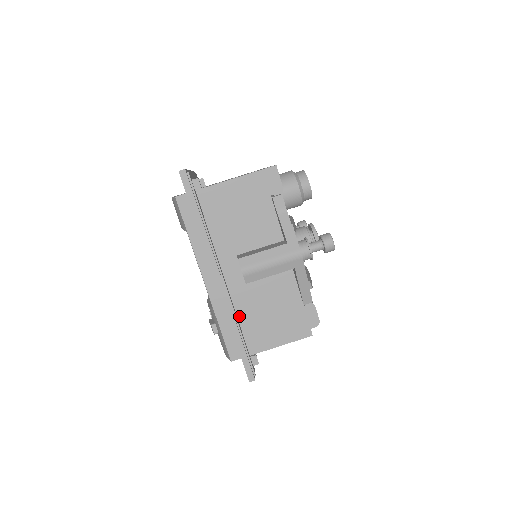
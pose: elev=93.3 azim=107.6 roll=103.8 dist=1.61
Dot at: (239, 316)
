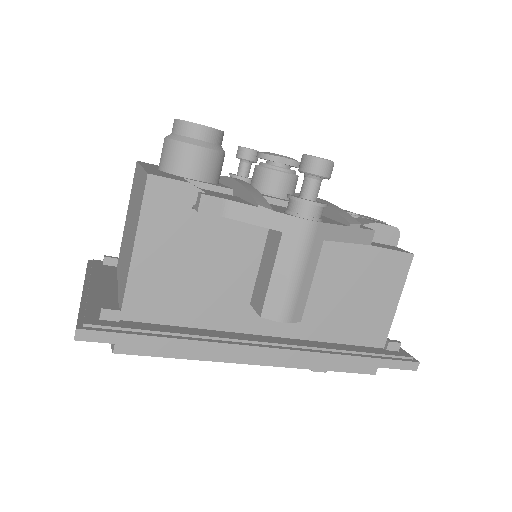
Dot at: (329, 339)
